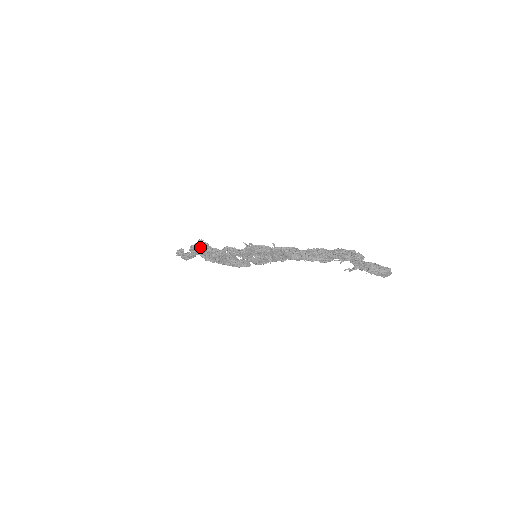
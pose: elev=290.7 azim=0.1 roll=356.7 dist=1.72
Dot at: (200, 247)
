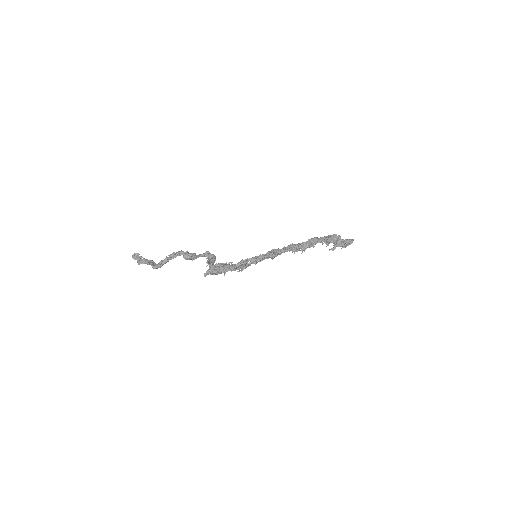
Dot at: (218, 270)
